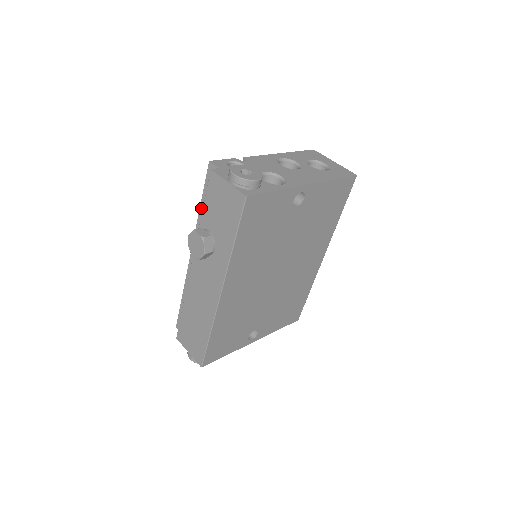
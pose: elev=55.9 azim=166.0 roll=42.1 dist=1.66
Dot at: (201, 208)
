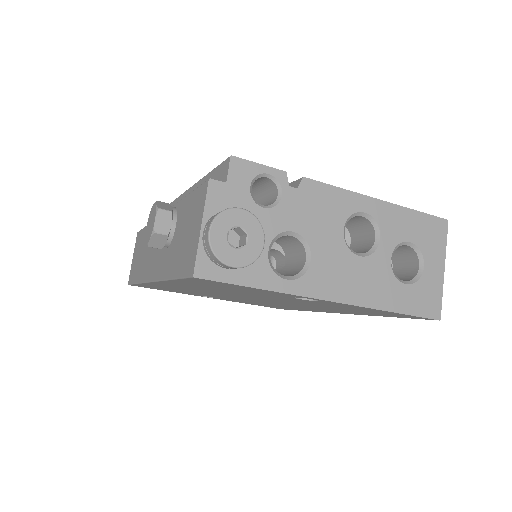
Dot at: (201, 182)
